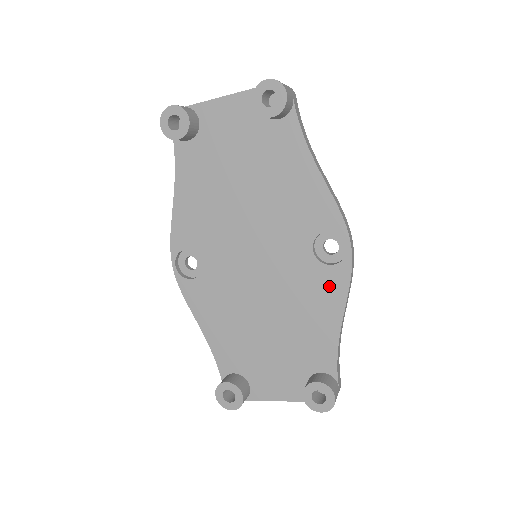
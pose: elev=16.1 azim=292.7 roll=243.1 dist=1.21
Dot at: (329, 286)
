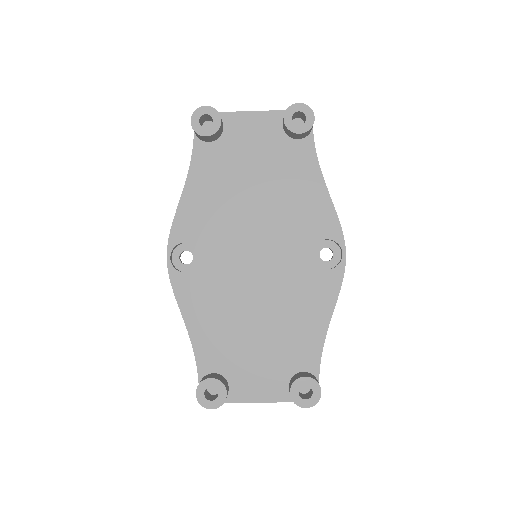
Dot at: (322, 288)
